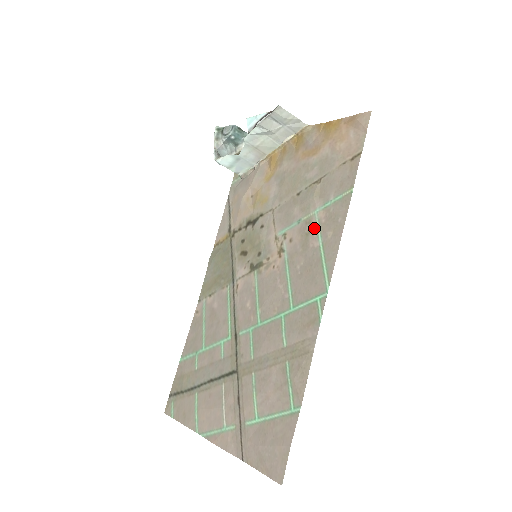
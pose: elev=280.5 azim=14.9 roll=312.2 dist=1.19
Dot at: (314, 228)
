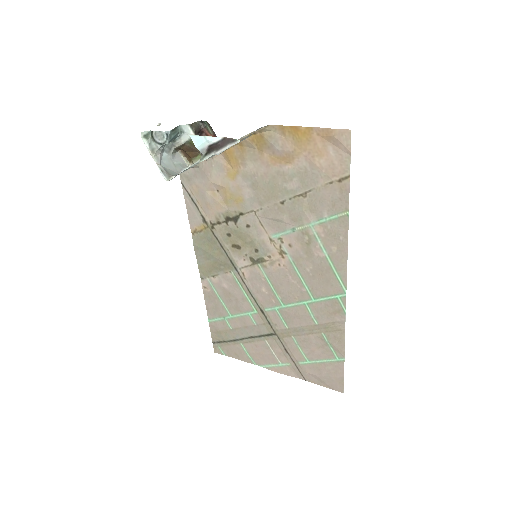
Dot at: (314, 240)
